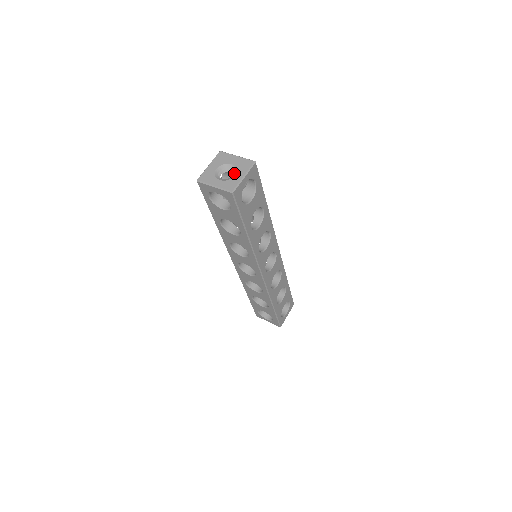
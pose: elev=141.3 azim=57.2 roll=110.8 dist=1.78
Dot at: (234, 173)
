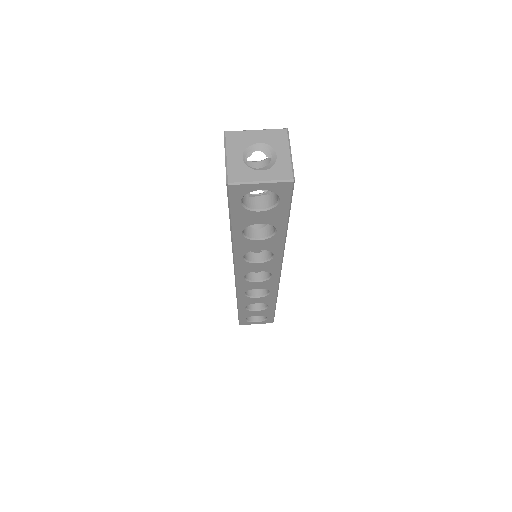
Dot at: (272, 154)
